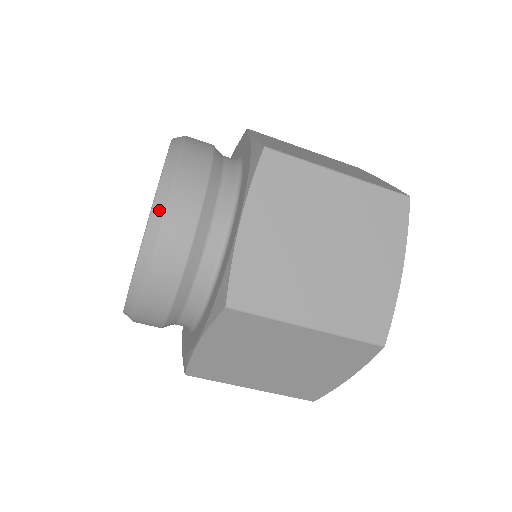
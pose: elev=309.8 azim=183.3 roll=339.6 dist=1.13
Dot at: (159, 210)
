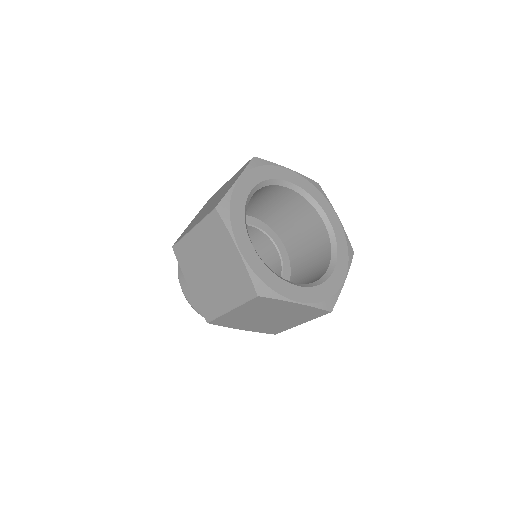
Dot at: occluded
